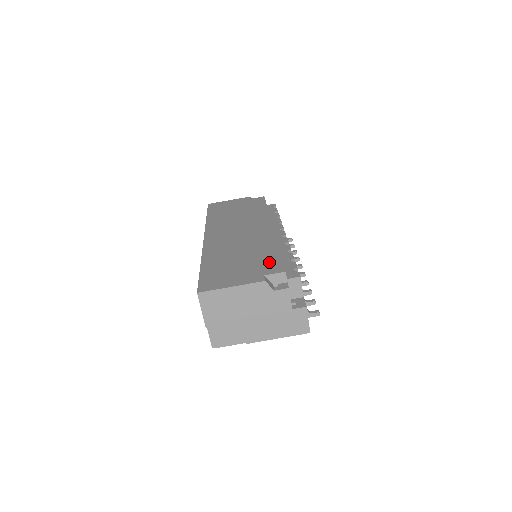
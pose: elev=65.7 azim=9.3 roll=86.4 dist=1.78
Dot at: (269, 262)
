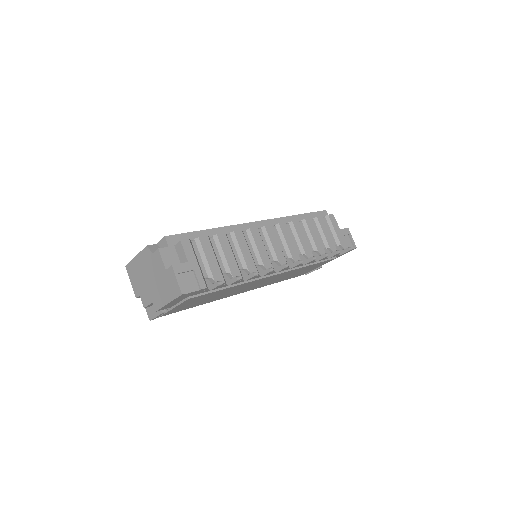
Dot at: occluded
